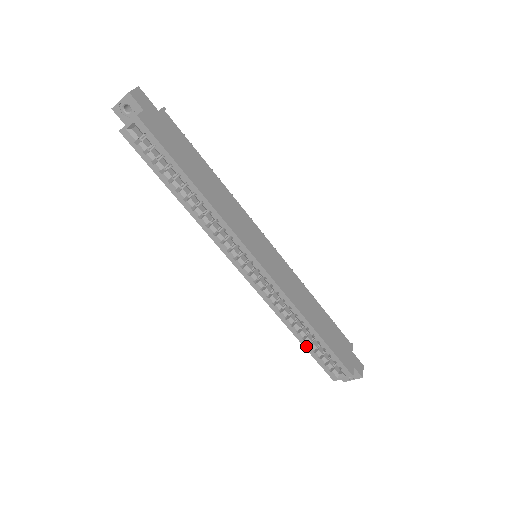
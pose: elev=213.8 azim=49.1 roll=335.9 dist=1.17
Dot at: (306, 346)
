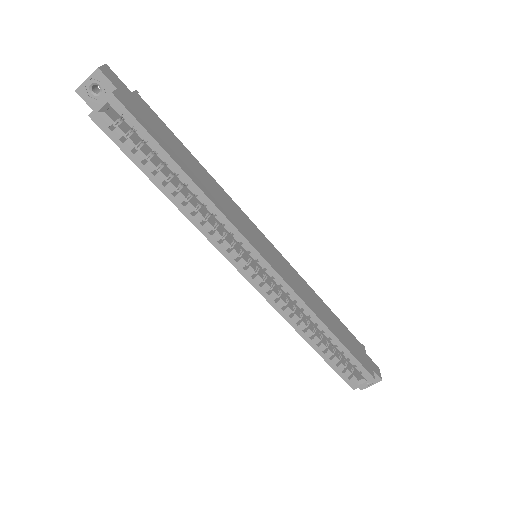
Dot at: (321, 353)
